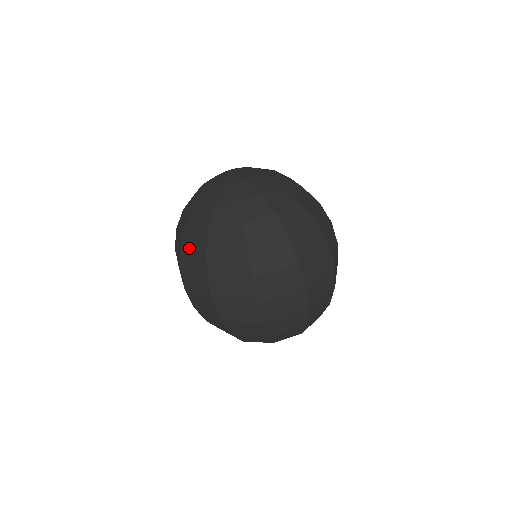
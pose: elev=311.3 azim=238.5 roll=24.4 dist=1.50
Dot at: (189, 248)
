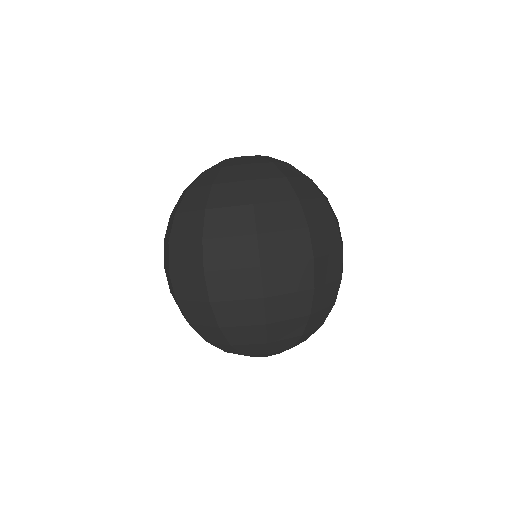
Dot at: occluded
